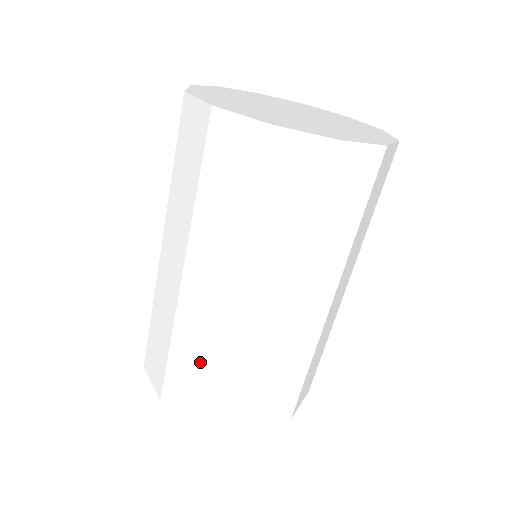
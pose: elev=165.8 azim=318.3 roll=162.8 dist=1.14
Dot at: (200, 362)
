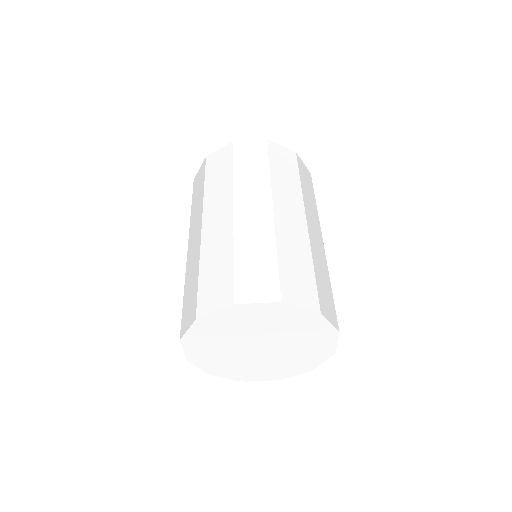
Dot at: (194, 277)
